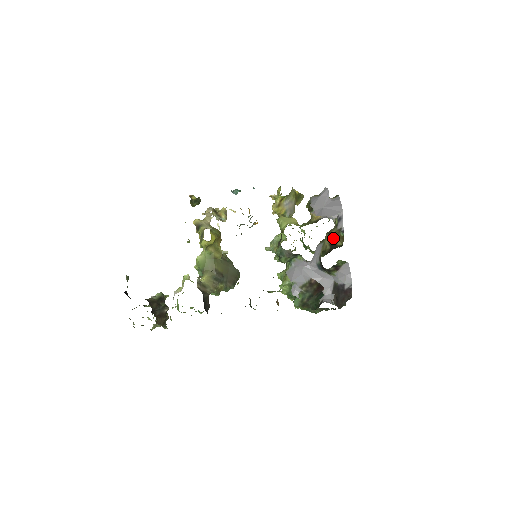
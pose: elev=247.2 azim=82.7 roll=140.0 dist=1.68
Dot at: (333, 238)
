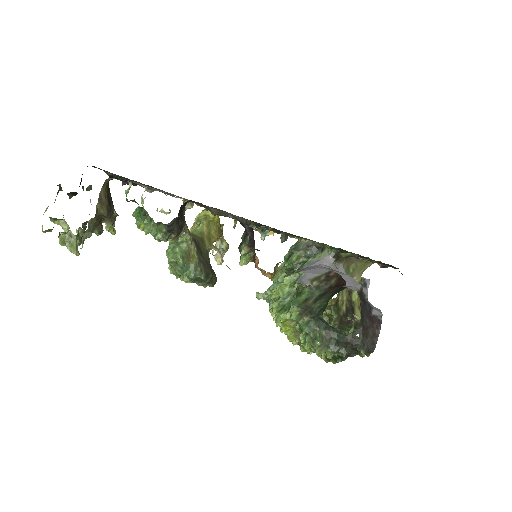
Dot at: (352, 301)
